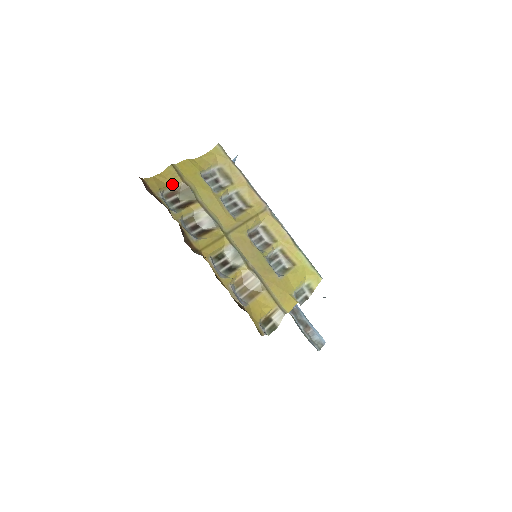
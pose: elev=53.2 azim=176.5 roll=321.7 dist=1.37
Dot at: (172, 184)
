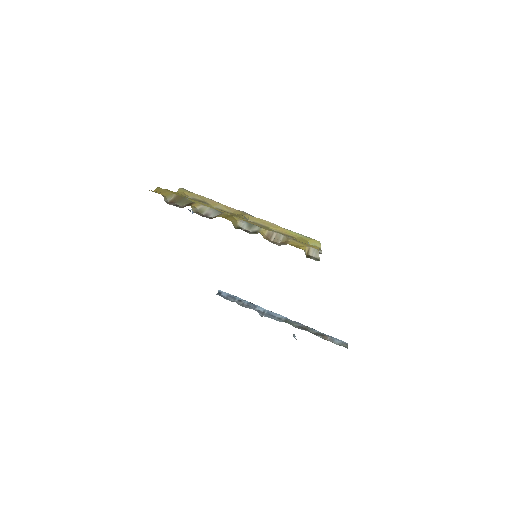
Dot at: (167, 195)
